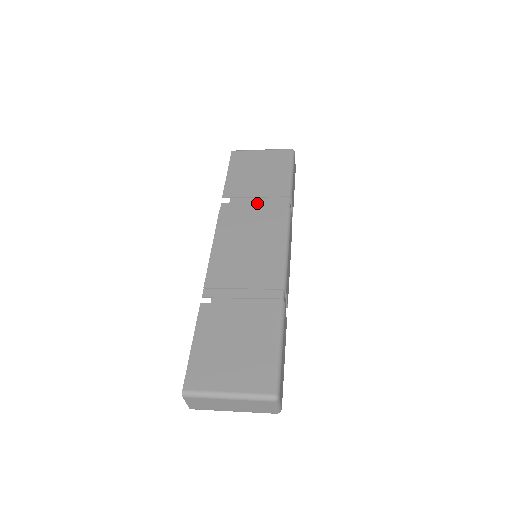
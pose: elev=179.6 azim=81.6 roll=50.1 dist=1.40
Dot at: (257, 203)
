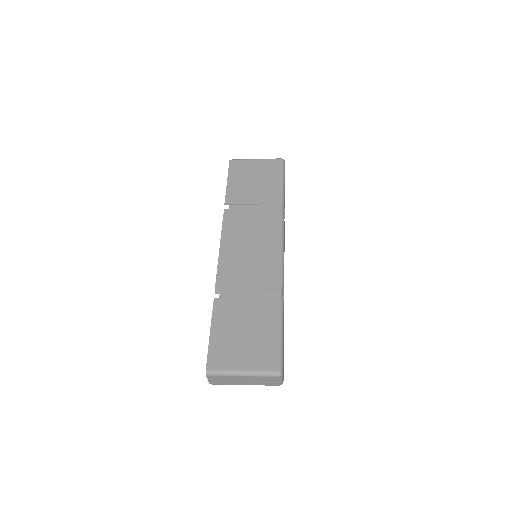
Dot at: (255, 210)
